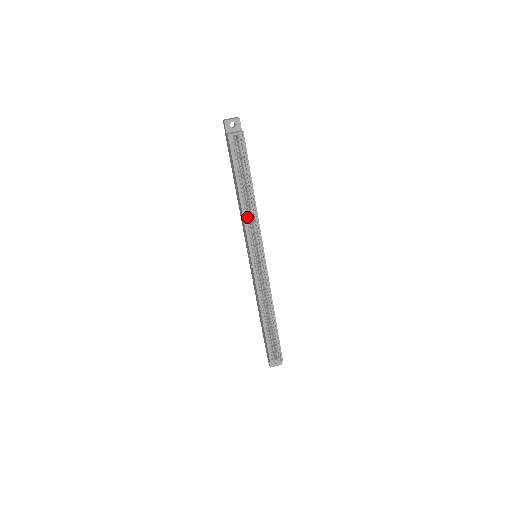
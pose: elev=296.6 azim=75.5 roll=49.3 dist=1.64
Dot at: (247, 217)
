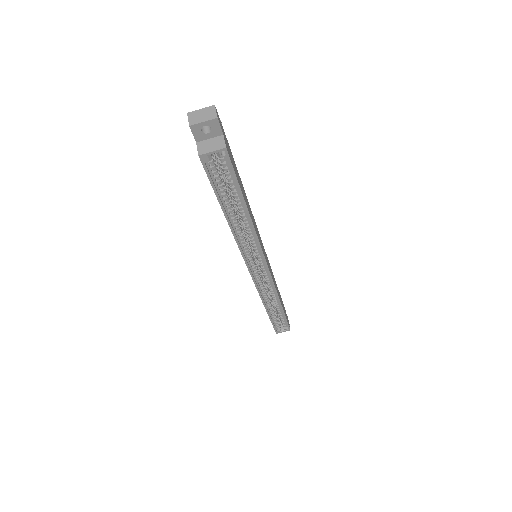
Dot at: (241, 236)
